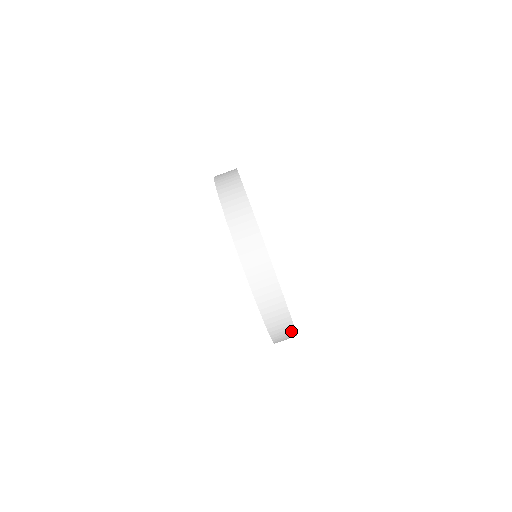
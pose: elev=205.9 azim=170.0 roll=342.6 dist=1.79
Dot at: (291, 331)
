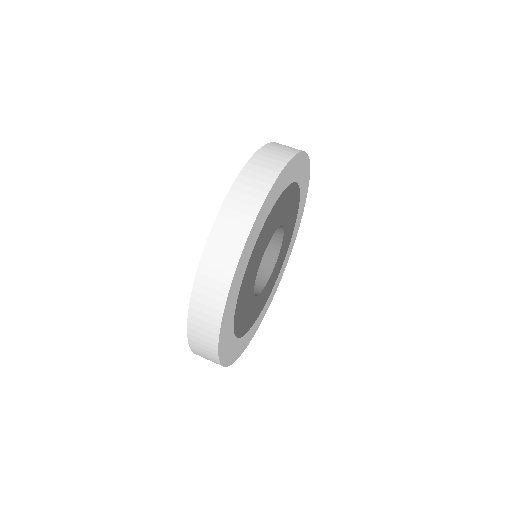
Dot at: (213, 349)
